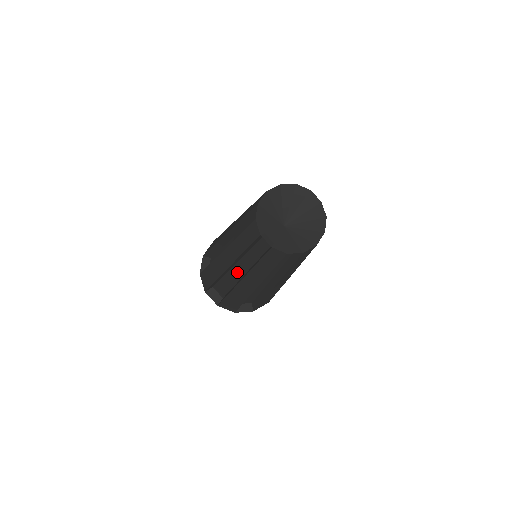
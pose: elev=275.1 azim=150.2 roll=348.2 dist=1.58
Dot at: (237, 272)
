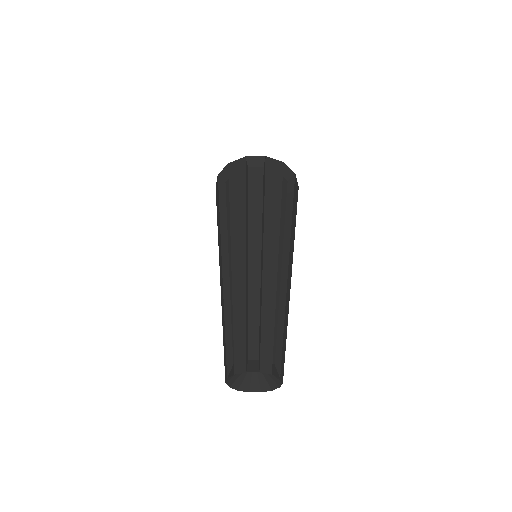
Dot at: occluded
